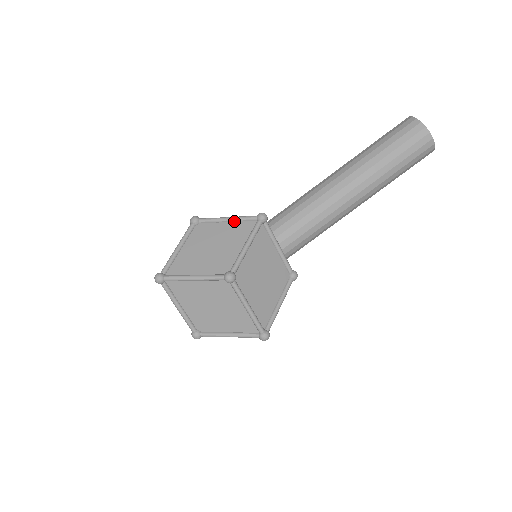
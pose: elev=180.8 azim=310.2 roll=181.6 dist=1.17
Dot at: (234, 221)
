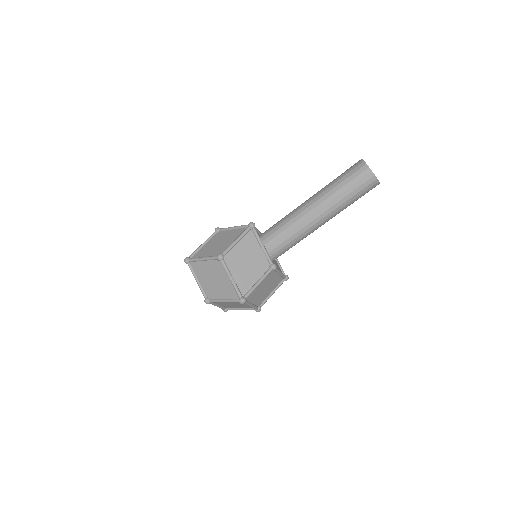
Dot at: (237, 228)
